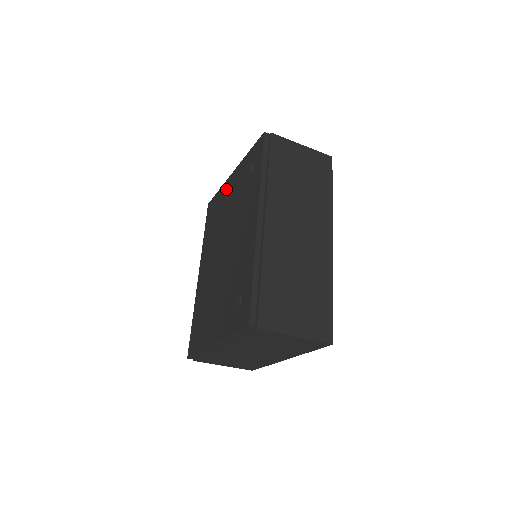
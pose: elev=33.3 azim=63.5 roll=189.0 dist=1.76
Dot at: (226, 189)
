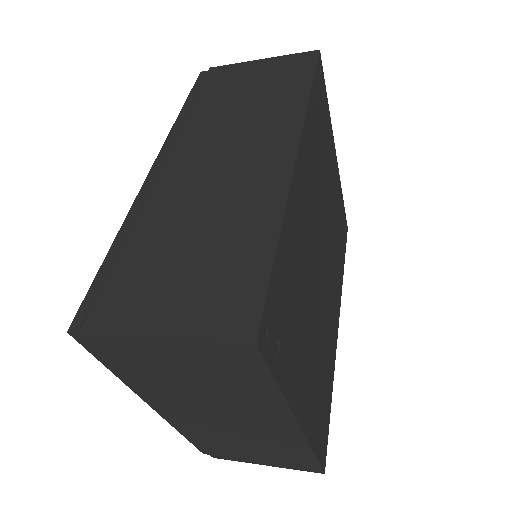
Dot at: occluded
